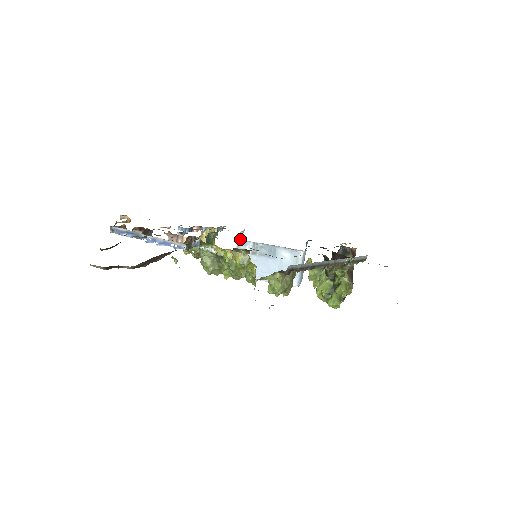
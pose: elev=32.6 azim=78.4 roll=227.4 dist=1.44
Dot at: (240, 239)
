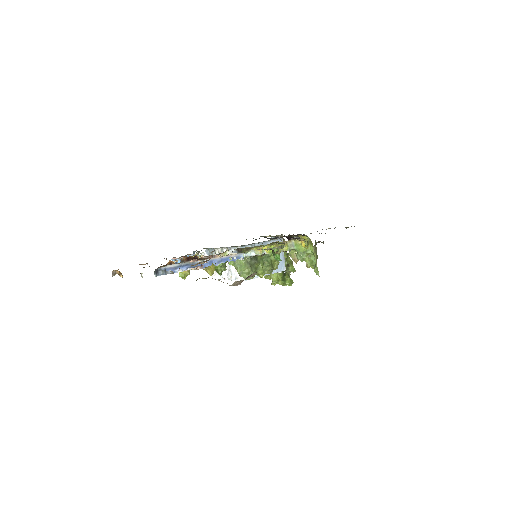
Dot at: occluded
